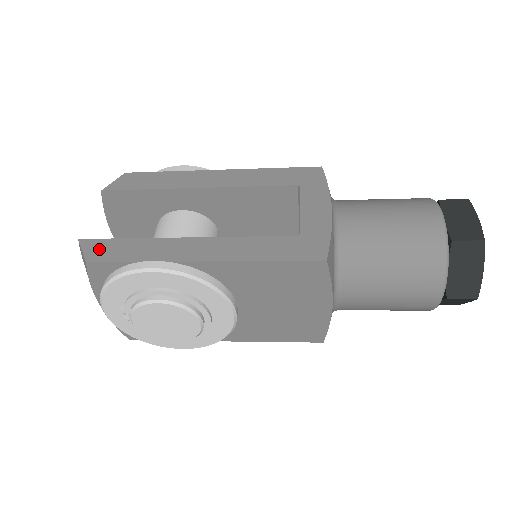
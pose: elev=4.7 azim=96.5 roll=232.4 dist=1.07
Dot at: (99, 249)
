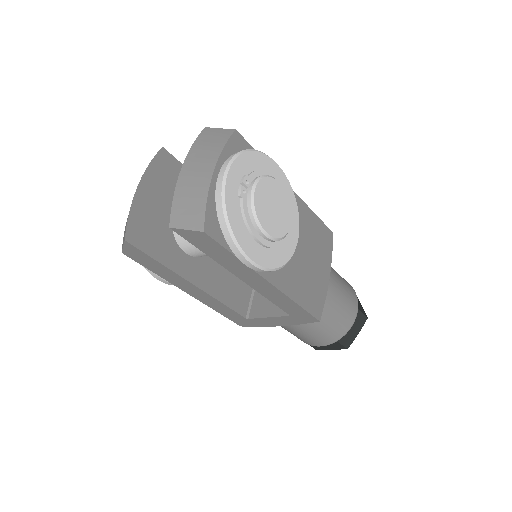
Dot at: occluded
